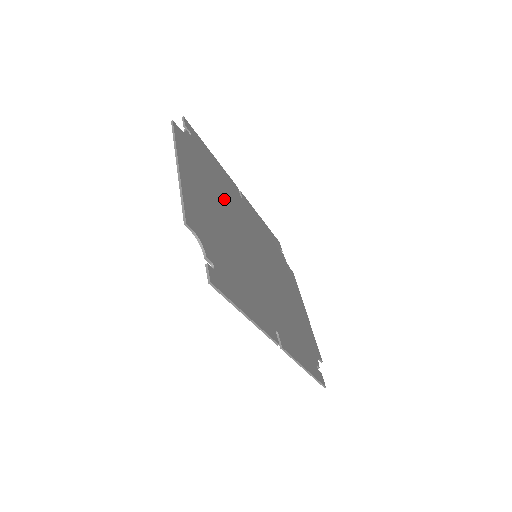
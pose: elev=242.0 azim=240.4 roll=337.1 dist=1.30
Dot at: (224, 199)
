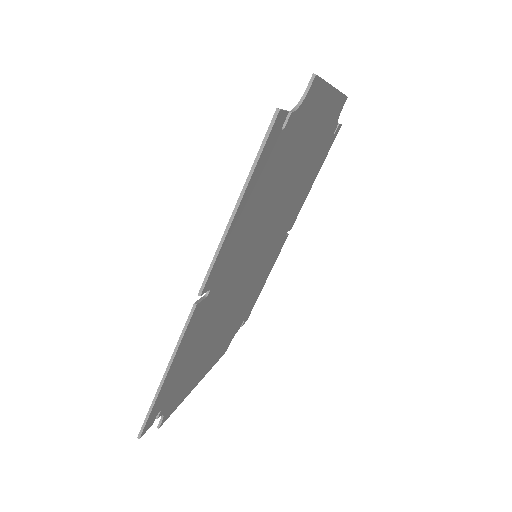
Dot at: (297, 190)
